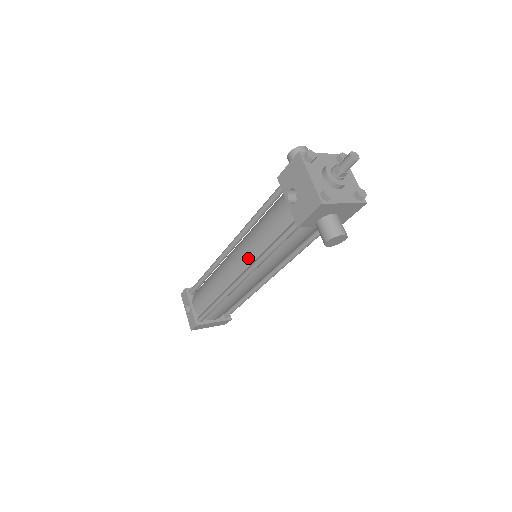
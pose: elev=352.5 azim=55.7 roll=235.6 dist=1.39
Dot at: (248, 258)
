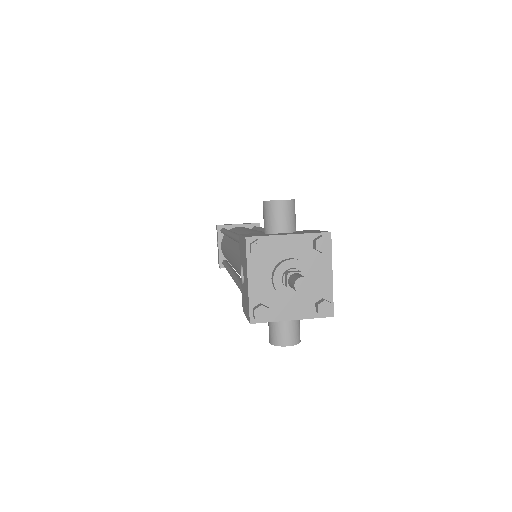
Dot at: occluded
